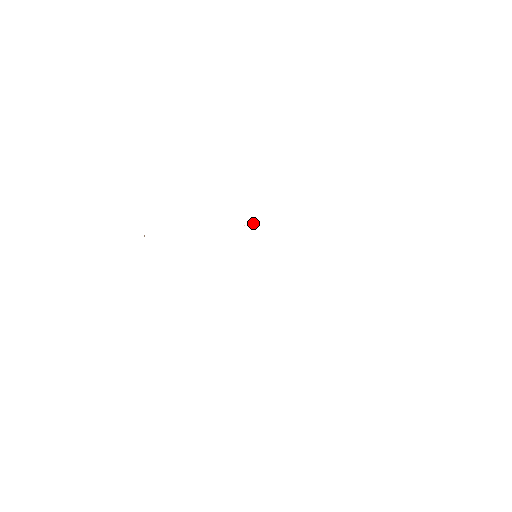
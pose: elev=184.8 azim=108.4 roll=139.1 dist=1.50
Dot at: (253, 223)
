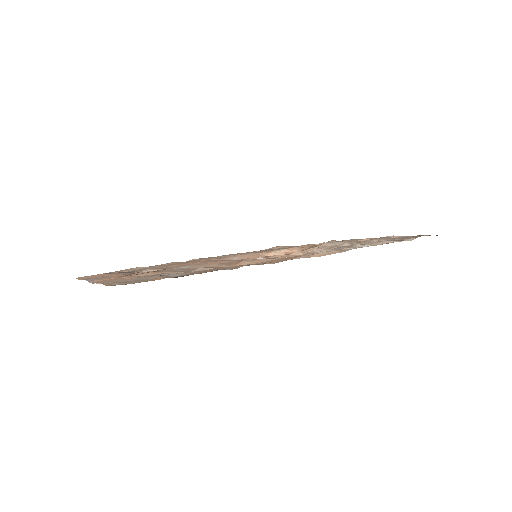
Dot at: (269, 258)
